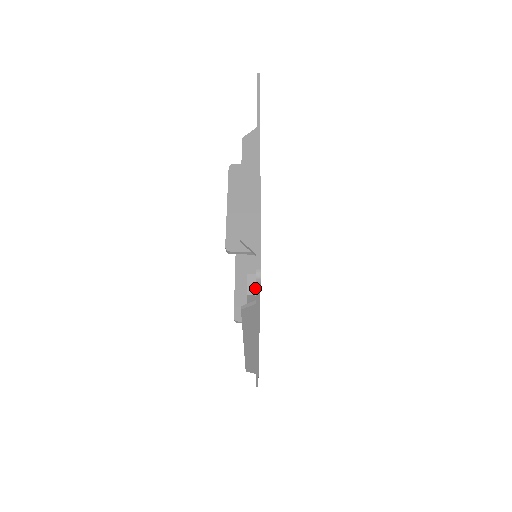
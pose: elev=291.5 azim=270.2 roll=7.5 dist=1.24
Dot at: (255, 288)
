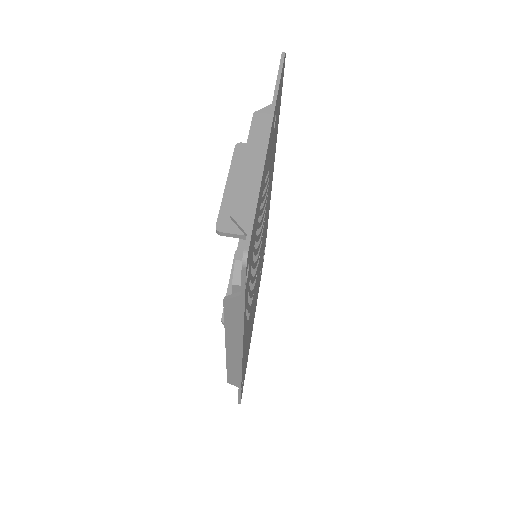
Dot at: occluded
